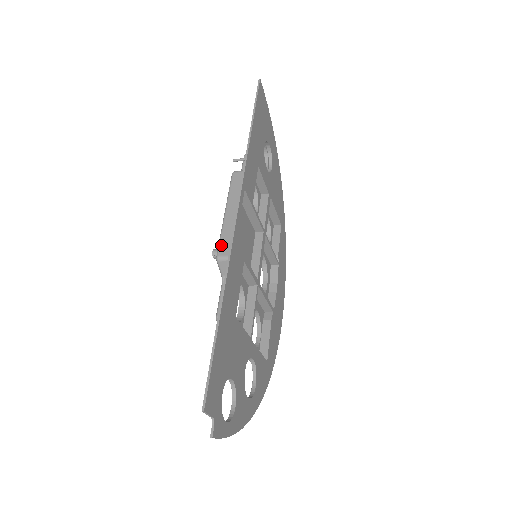
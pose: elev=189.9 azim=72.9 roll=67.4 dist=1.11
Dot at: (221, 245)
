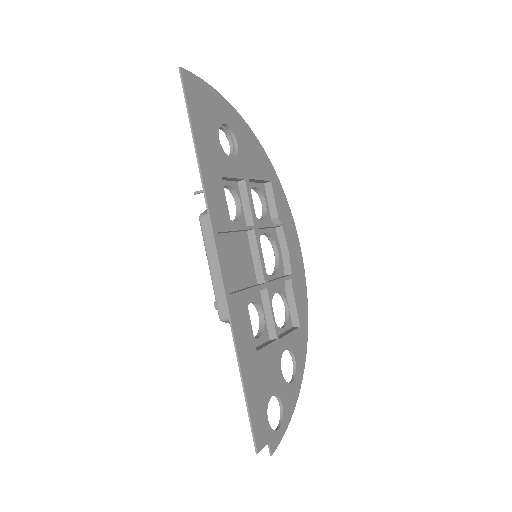
Dot at: (219, 307)
